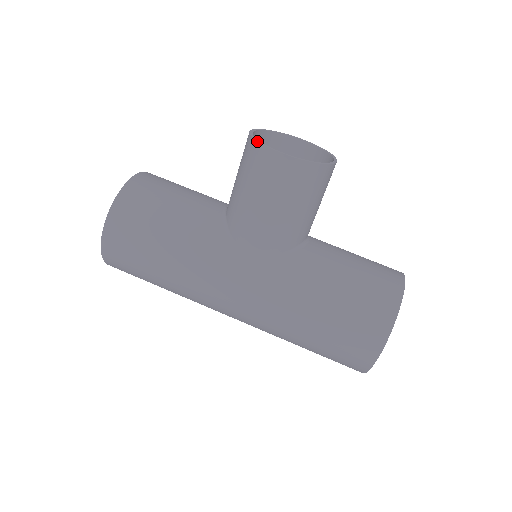
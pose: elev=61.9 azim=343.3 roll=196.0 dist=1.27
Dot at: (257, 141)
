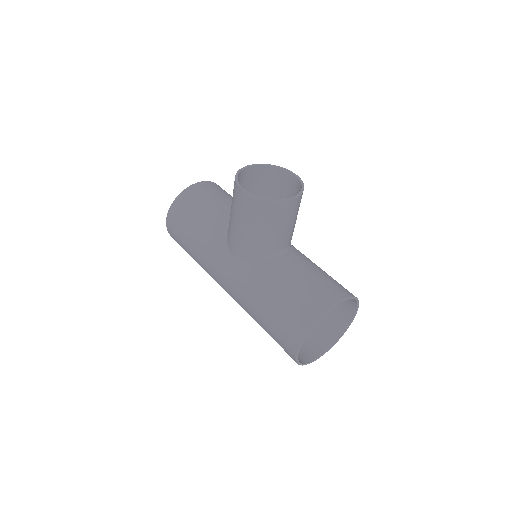
Dot at: (235, 177)
